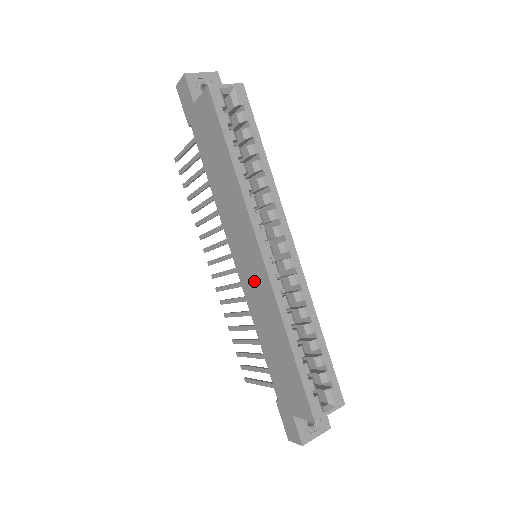
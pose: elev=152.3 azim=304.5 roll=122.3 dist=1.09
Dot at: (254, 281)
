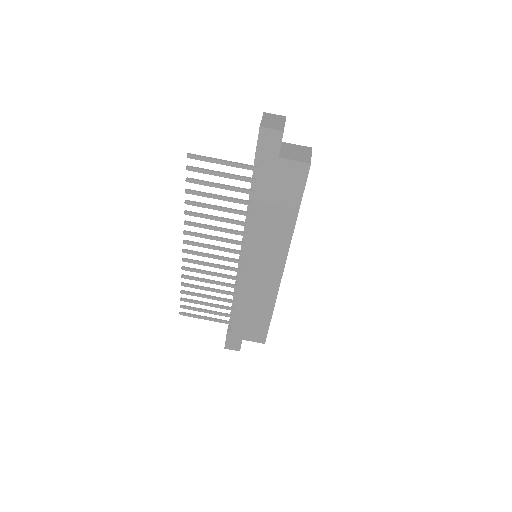
Dot at: (261, 278)
